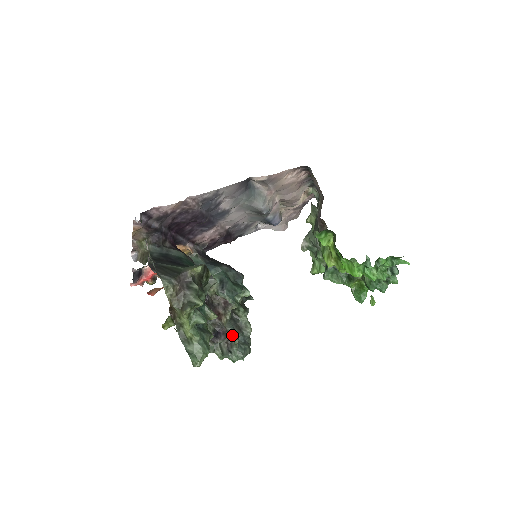
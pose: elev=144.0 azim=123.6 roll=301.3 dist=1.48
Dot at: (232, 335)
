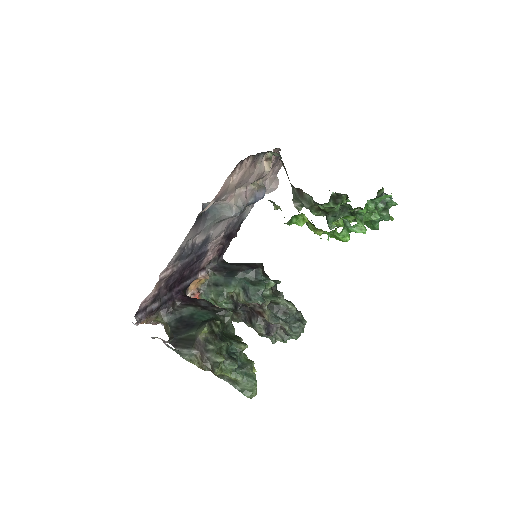
Dot at: (280, 324)
